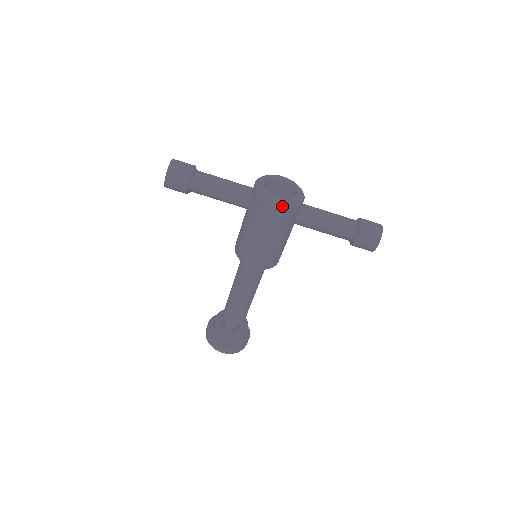
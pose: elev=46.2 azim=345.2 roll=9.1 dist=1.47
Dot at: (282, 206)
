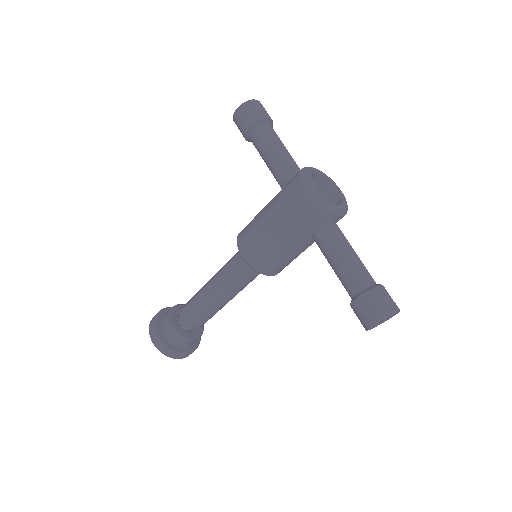
Dot at: (311, 194)
